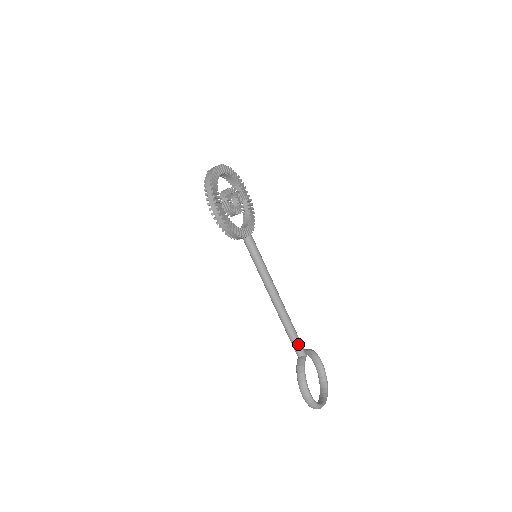
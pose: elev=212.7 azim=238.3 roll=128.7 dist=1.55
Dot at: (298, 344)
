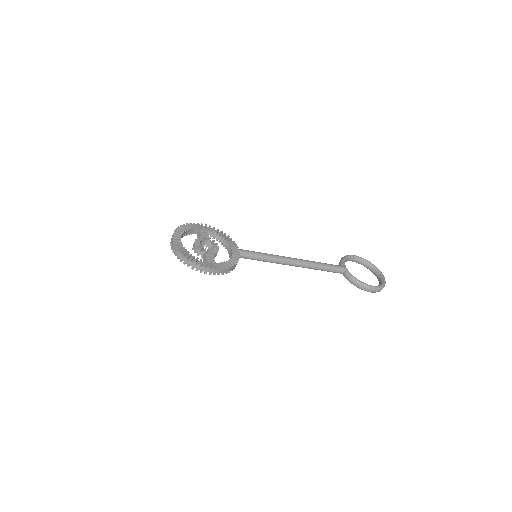
Dot at: (335, 268)
